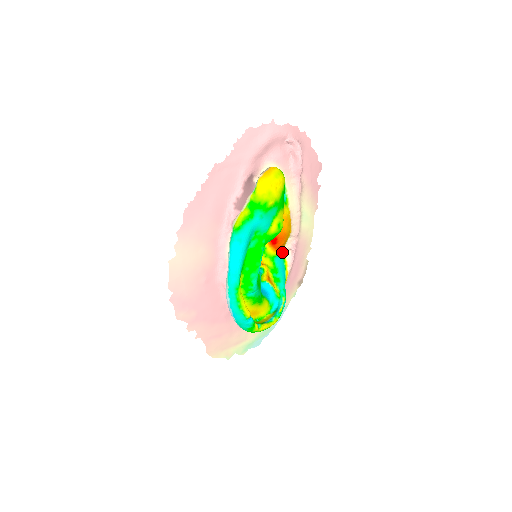
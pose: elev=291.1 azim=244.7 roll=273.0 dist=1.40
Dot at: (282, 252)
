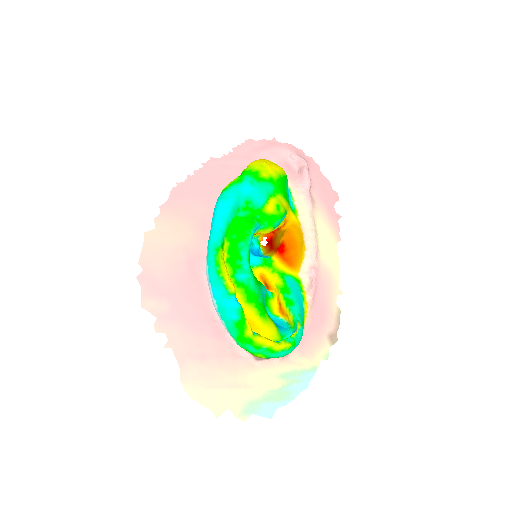
Dot at: (297, 277)
